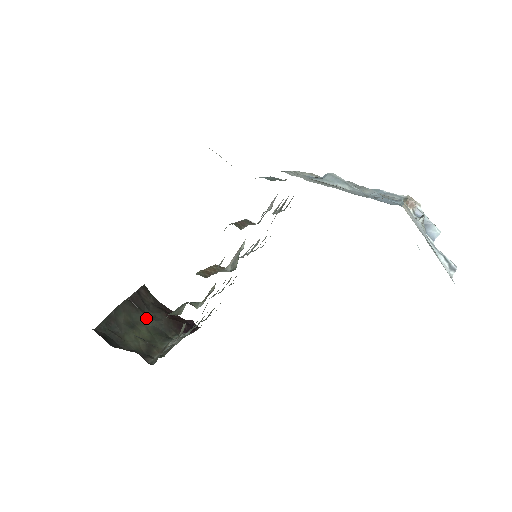
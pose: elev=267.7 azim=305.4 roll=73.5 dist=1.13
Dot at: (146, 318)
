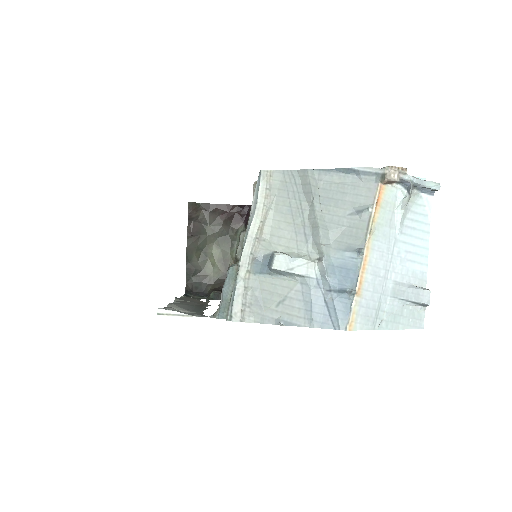
Dot at: (209, 237)
